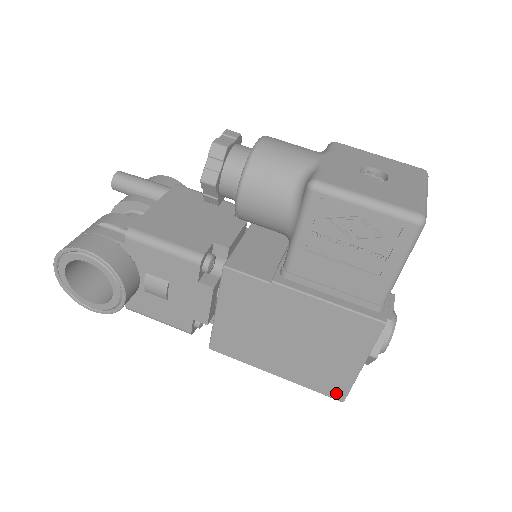
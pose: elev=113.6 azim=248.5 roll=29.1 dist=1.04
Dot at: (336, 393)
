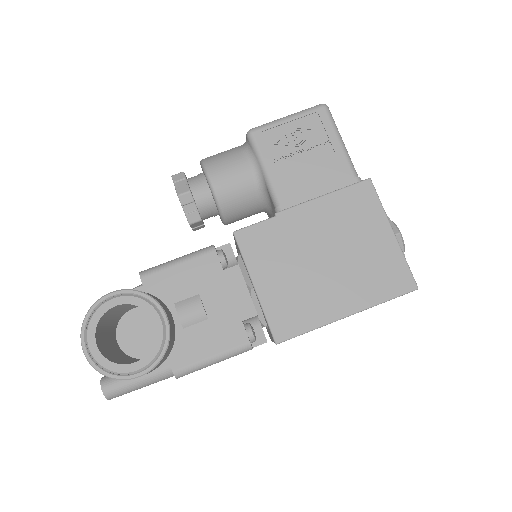
Dot at: (404, 283)
